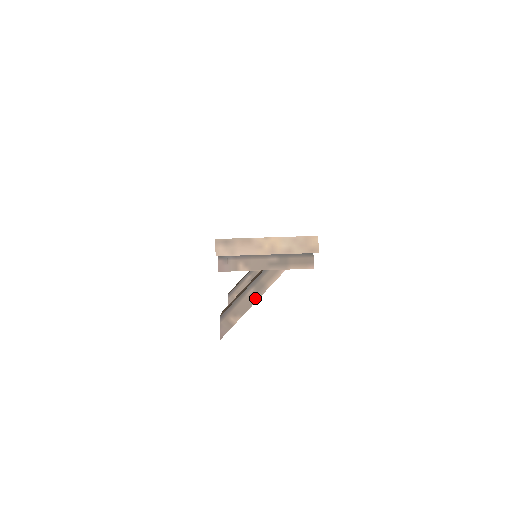
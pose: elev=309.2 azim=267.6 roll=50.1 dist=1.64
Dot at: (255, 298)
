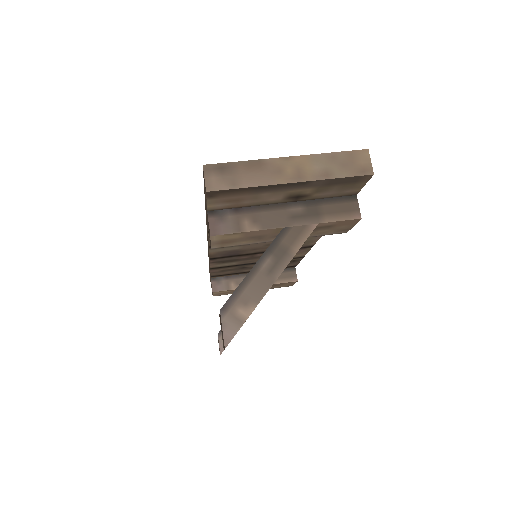
Dot at: (275, 273)
